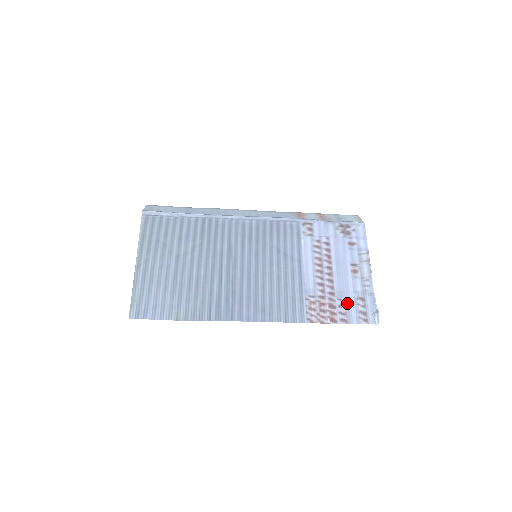
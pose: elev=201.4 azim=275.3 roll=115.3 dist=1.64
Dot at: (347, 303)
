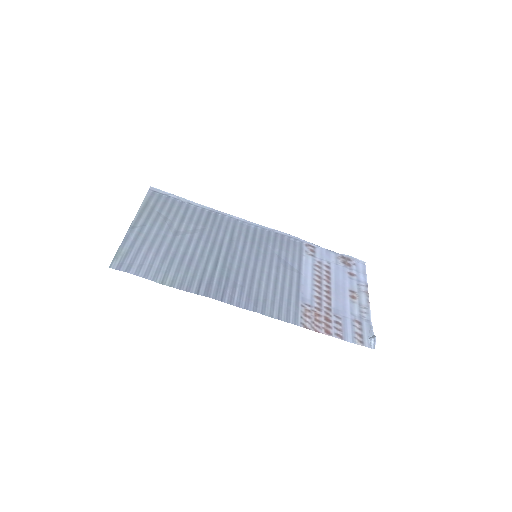
Dot at: (343, 321)
